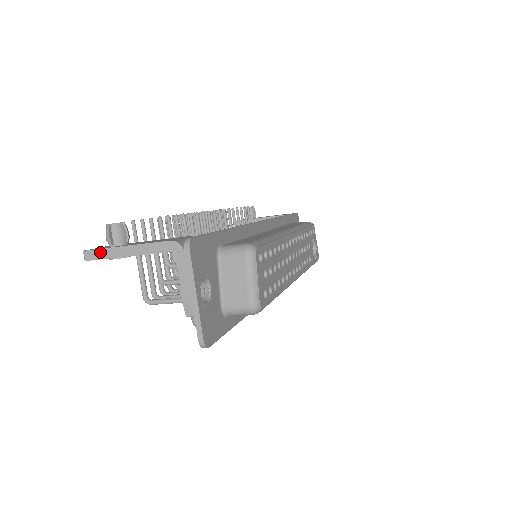
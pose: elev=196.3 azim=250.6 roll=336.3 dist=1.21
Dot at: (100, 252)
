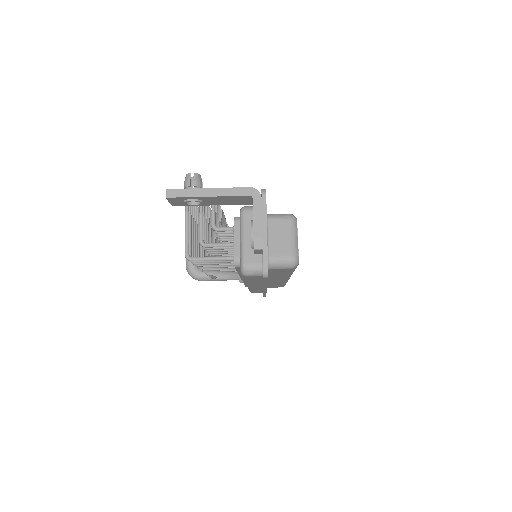
Dot at: (183, 191)
